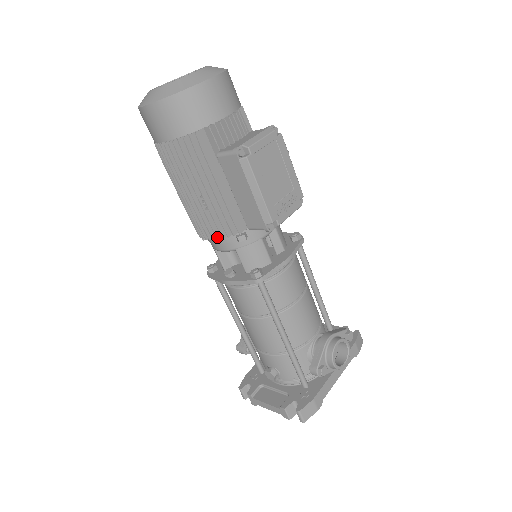
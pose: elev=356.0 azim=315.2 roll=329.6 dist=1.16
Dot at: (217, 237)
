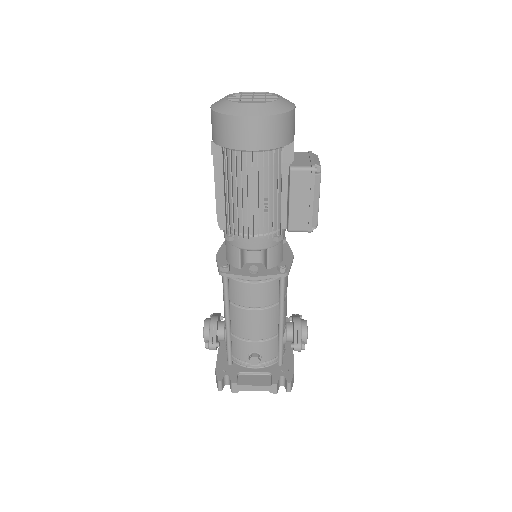
Dot at: (263, 237)
